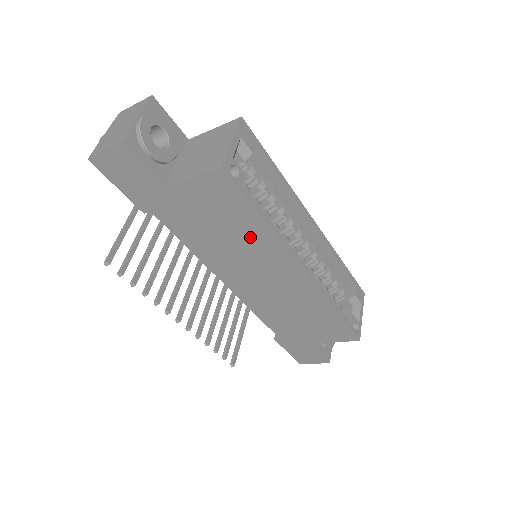
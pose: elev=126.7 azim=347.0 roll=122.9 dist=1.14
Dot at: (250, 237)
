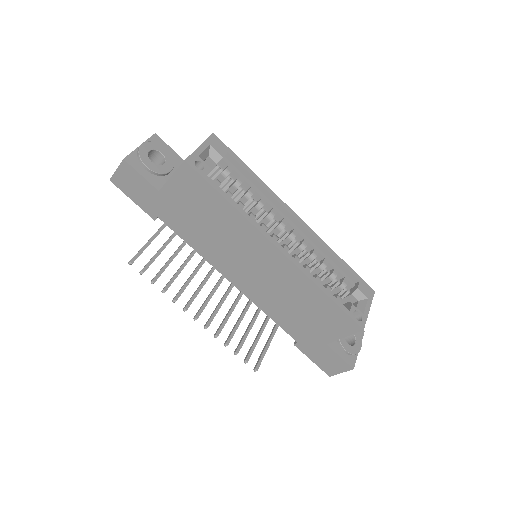
Dot at: (228, 223)
